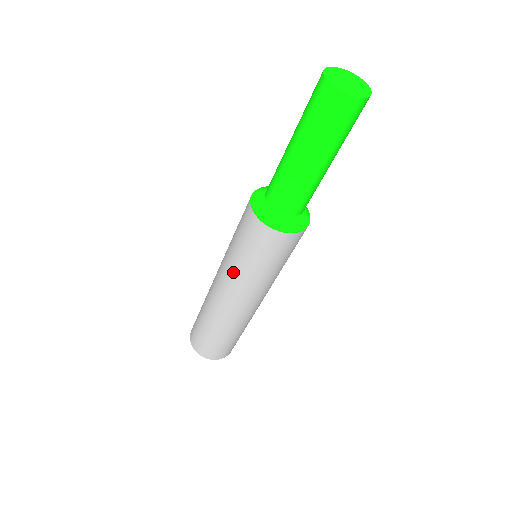
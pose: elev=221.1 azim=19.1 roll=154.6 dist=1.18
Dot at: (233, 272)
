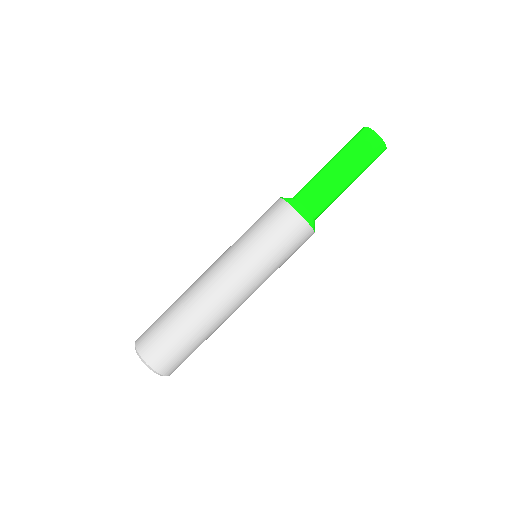
Dot at: (240, 251)
